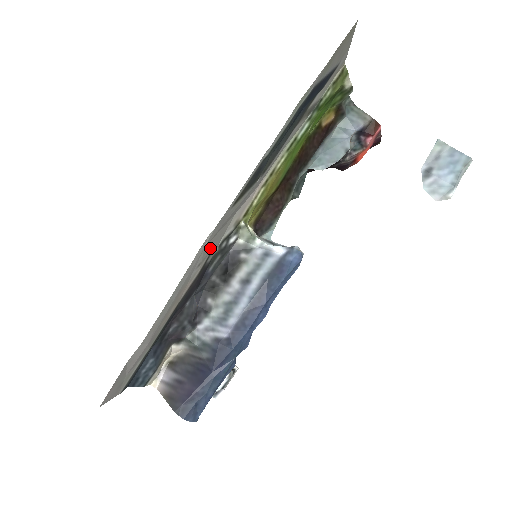
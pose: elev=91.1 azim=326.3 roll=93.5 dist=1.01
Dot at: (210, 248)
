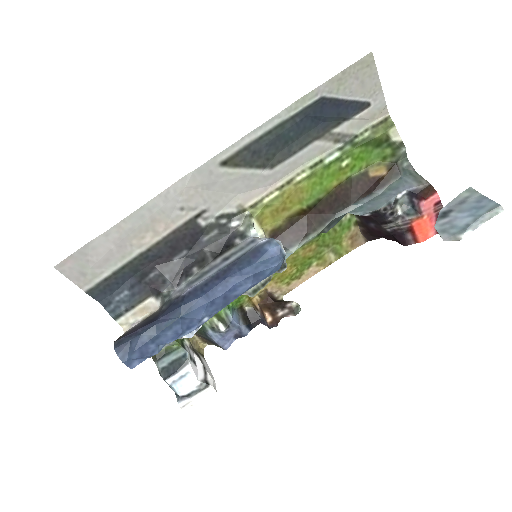
Dot at: (199, 203)
